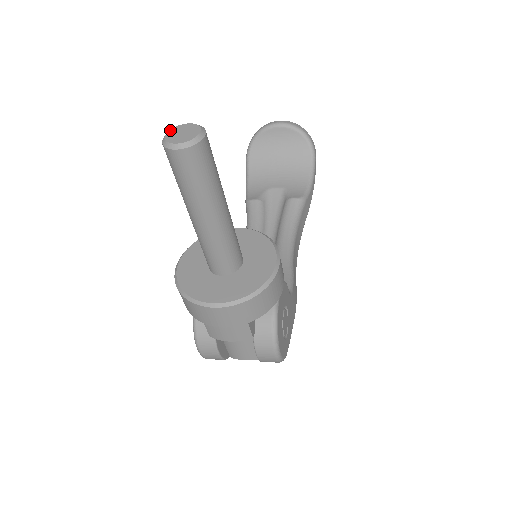
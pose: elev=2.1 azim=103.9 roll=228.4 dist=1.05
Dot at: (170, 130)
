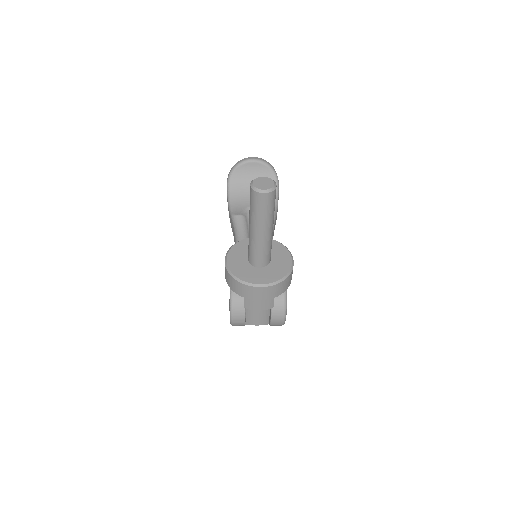
Dot at: (254, 180)
